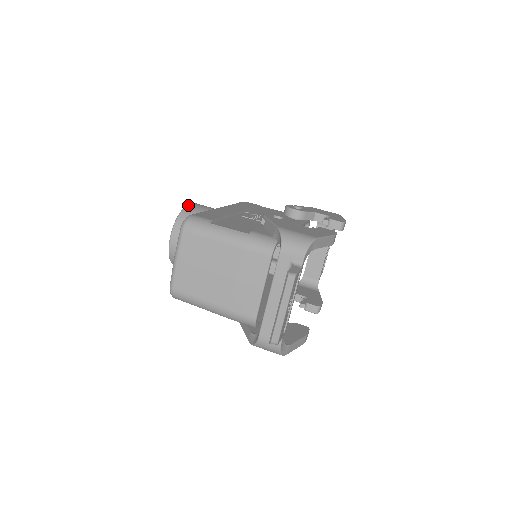
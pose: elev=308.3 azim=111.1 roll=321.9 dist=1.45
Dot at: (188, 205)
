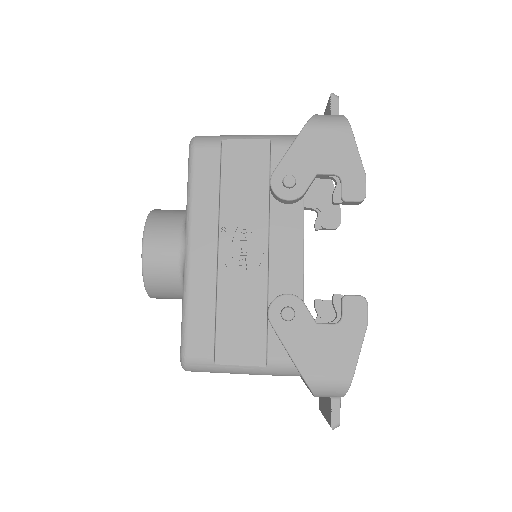
Dot at: (144, 262)
